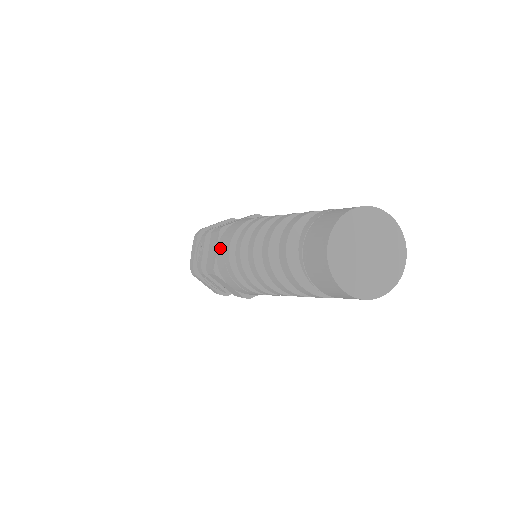
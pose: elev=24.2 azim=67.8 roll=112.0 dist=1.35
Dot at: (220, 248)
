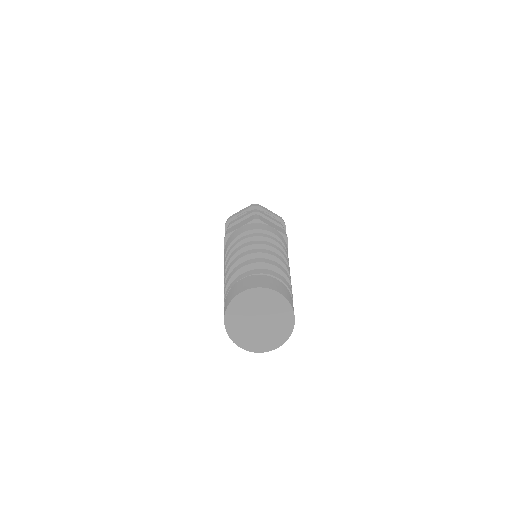
Dot at: (224, 255)
